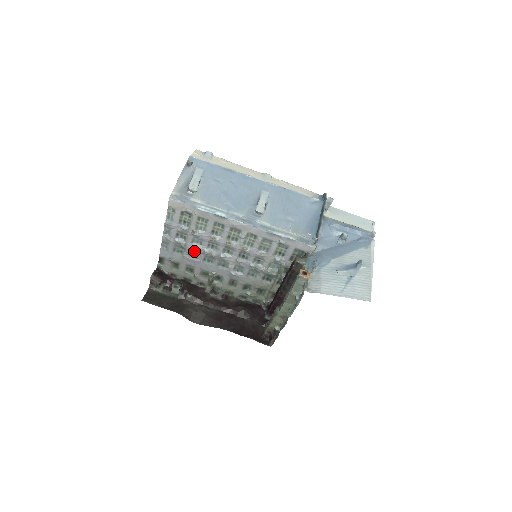
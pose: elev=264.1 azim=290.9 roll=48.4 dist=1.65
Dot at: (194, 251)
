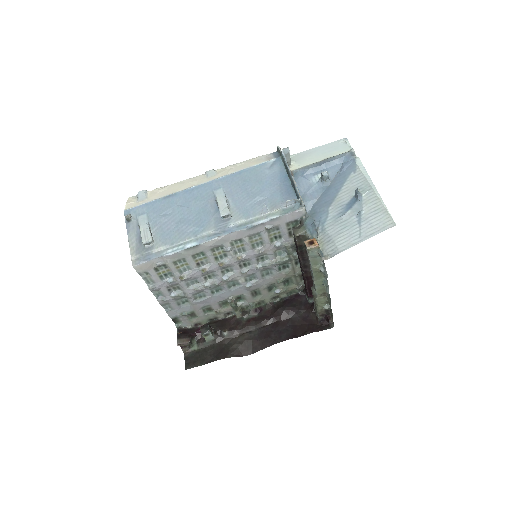
Dot at: (197, 293)
